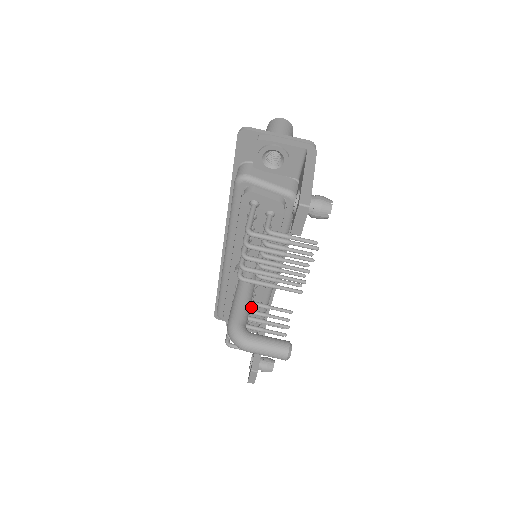
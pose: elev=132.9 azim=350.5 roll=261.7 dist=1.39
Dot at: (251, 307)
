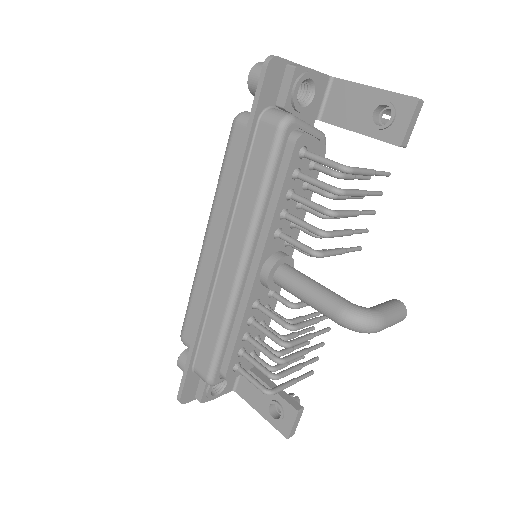
Dot at: (260, 333)
